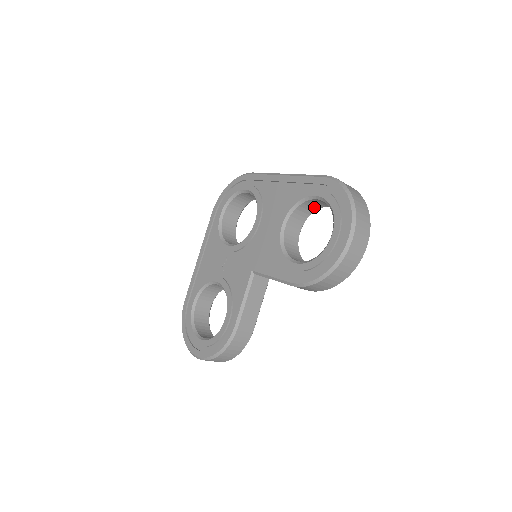
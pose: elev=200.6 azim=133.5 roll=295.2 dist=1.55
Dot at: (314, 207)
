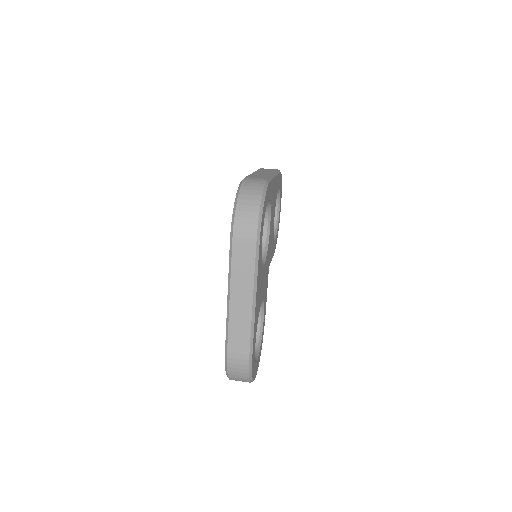
Dot at: occluded
